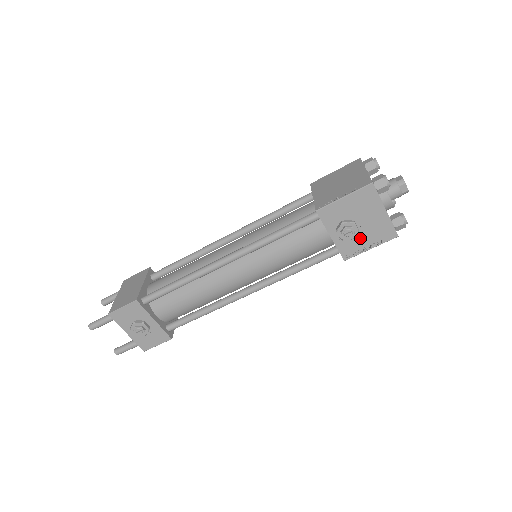
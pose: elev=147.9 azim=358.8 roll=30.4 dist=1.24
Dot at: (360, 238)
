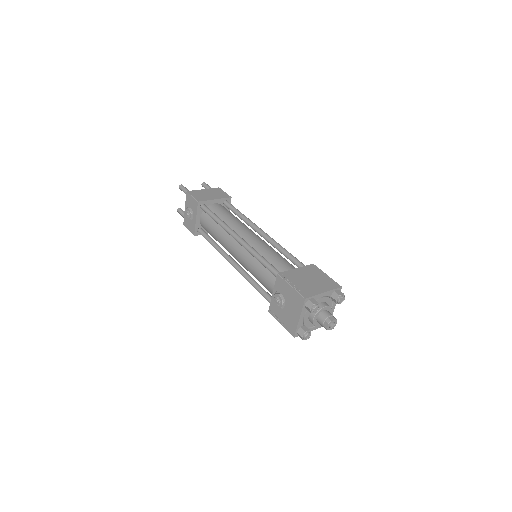
Dot at: (281, 312)
